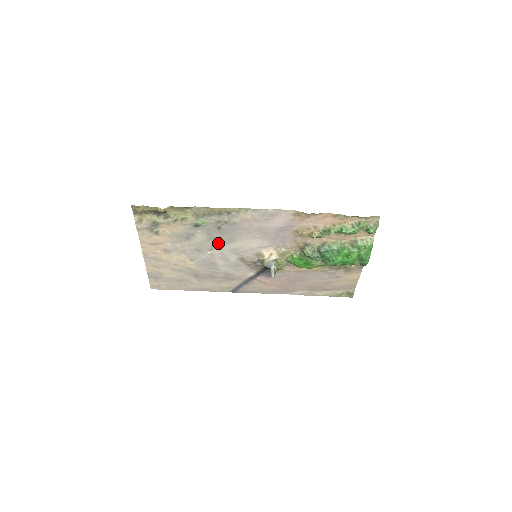
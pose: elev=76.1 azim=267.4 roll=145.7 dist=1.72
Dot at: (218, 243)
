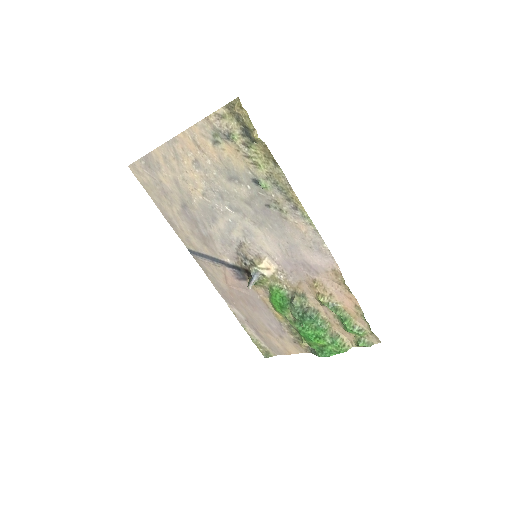
Dot at: (246, 212)
